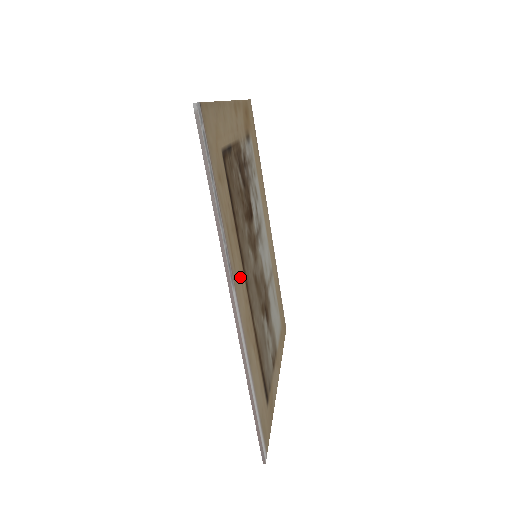
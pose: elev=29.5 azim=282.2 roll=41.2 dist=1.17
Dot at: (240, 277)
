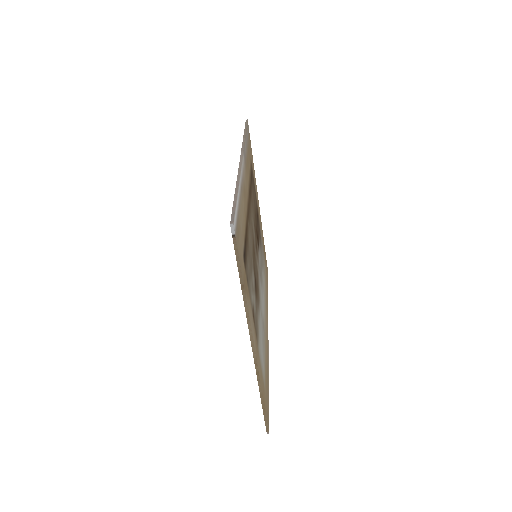
Dot at: (247, 182)
